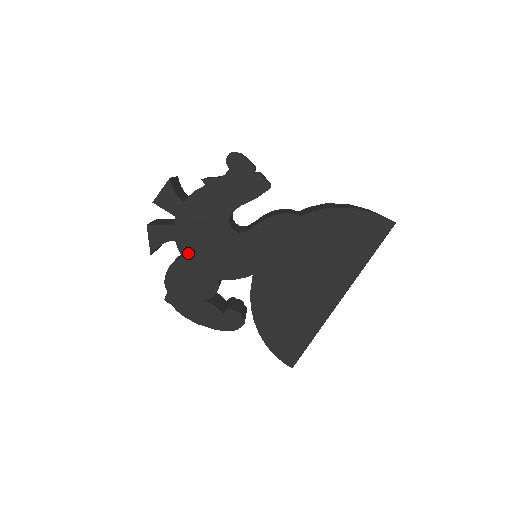
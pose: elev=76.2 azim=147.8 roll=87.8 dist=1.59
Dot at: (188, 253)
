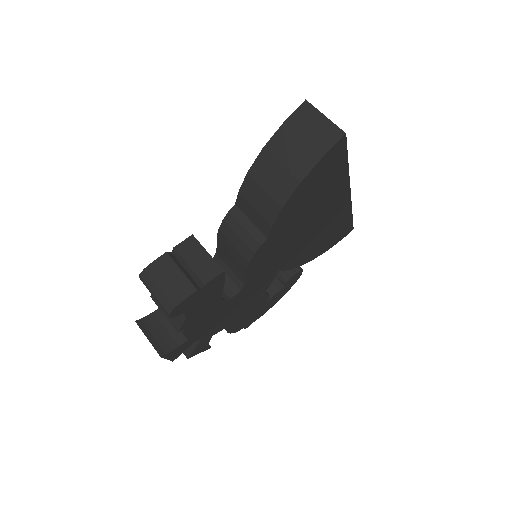
Dot at: (228, 323)
